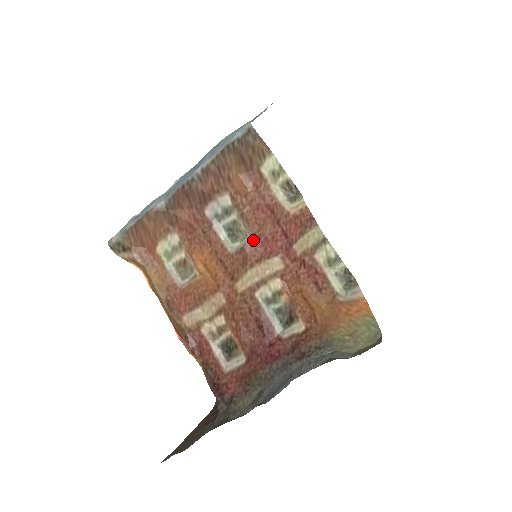
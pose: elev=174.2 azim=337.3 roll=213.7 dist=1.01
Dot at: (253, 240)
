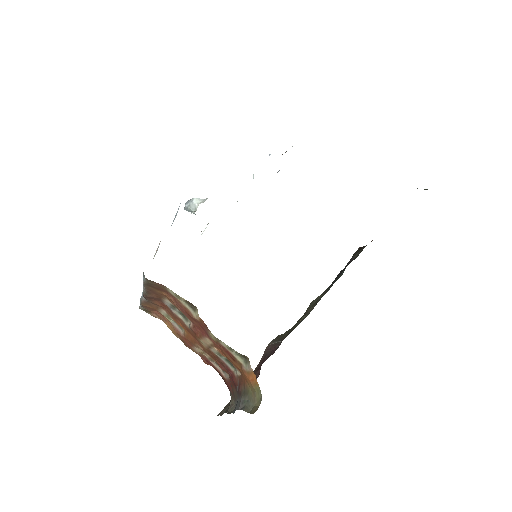
Dot at: (193, 325)
